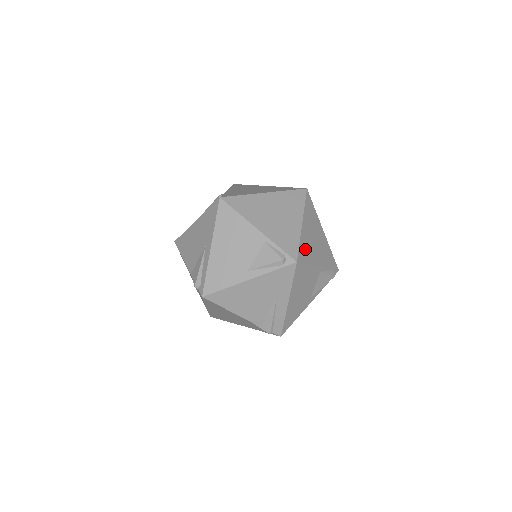
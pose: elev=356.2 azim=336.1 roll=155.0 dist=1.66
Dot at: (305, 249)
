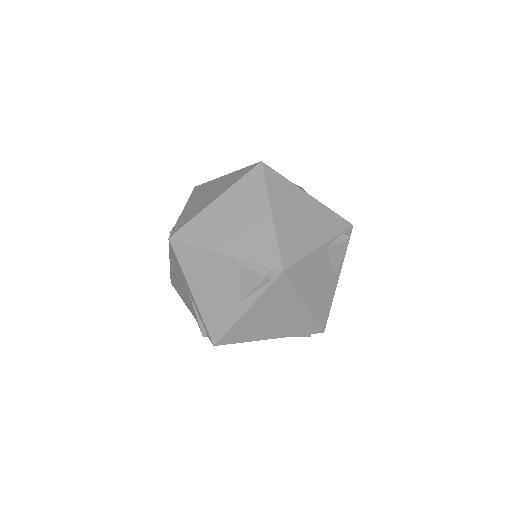
Dot at: (289, 243)
